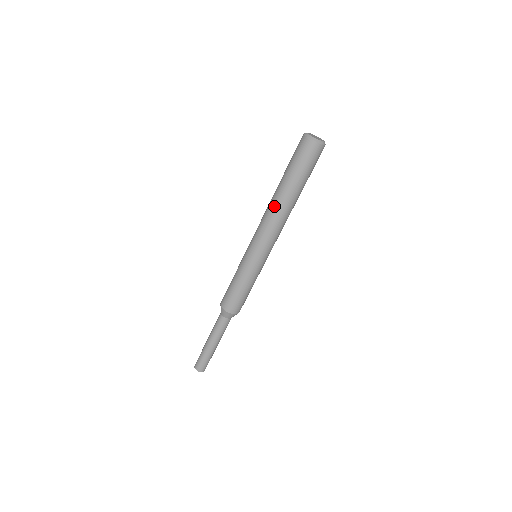
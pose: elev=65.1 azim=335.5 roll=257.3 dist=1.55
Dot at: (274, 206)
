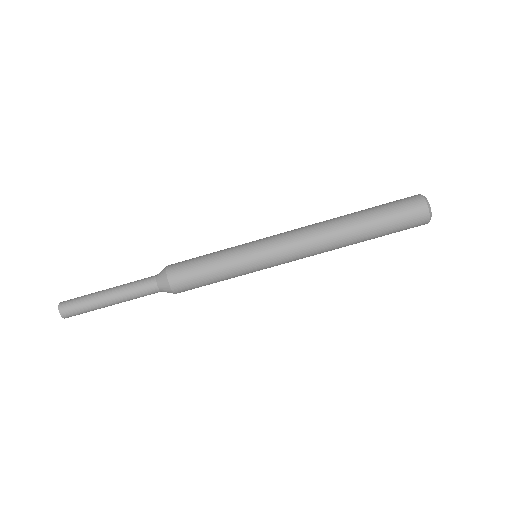
Dot at: (328, 222)
